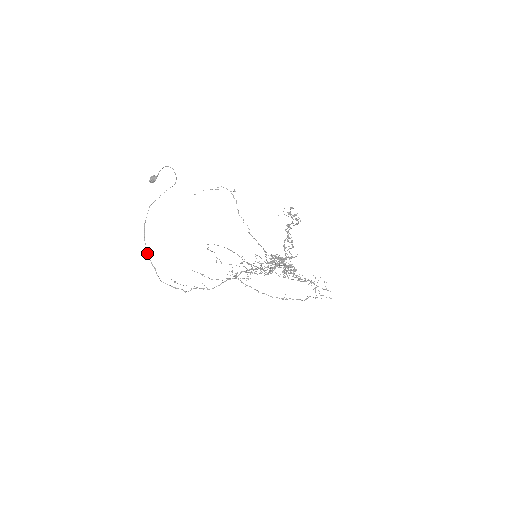
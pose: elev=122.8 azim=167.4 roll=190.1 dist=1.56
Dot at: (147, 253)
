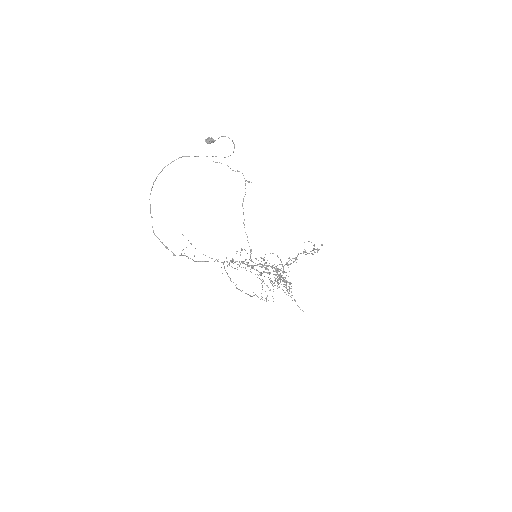
Dot at: occluded
